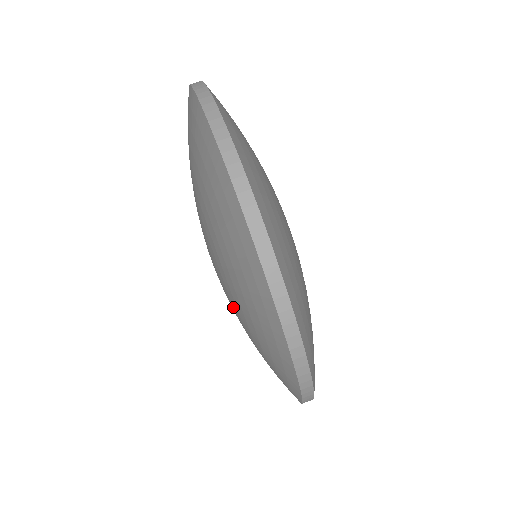
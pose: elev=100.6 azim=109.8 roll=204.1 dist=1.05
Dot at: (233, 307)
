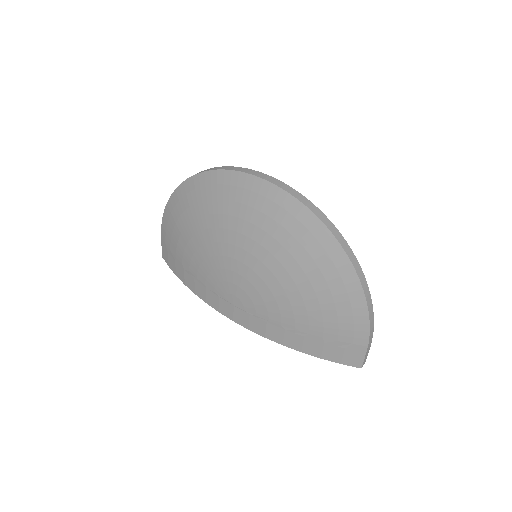
Dot at: (265, 283)
